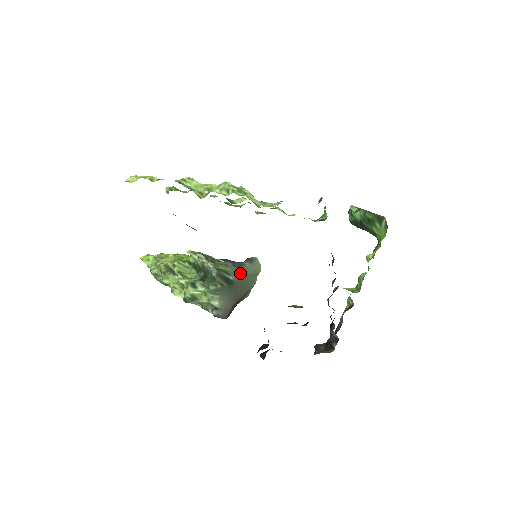
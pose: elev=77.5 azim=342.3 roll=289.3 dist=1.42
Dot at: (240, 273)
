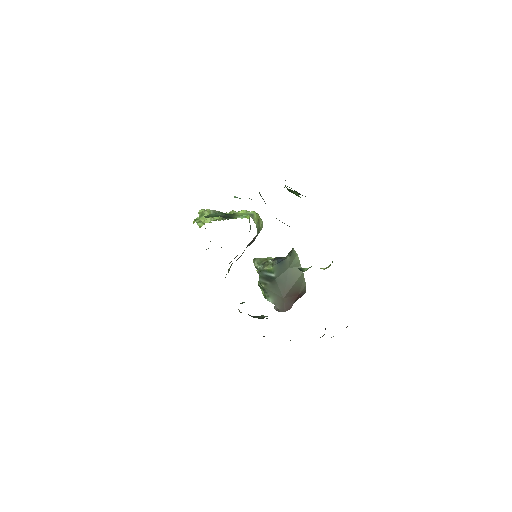
Dot at: (282, 268)
